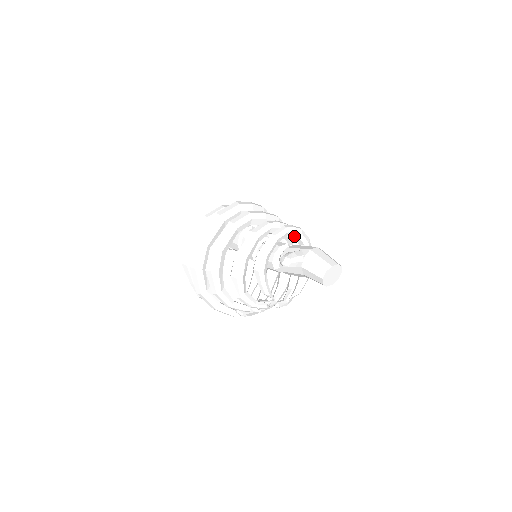
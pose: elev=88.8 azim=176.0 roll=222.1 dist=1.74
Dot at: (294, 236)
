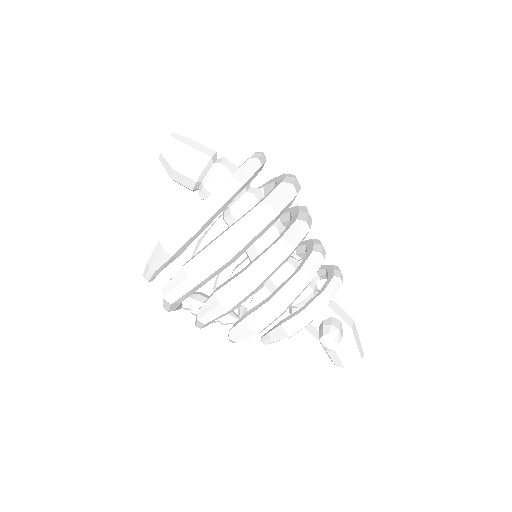
Dot at: occluded
